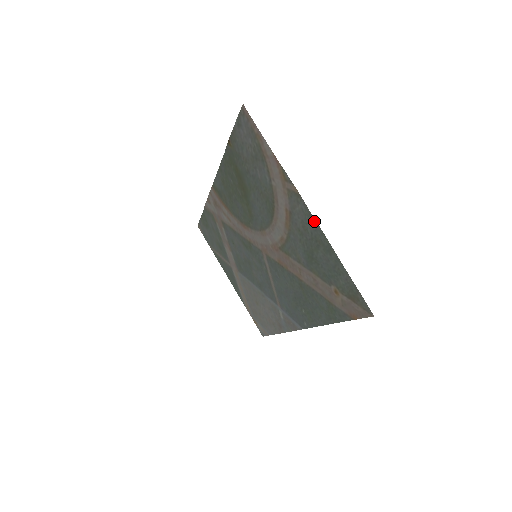
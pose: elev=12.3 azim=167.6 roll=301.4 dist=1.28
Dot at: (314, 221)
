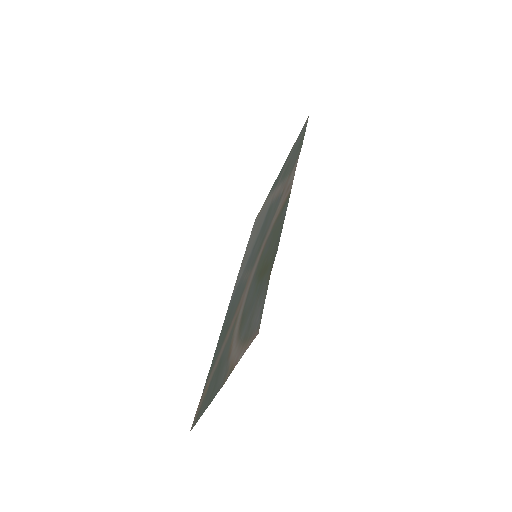
Dot at: (215, 395)
